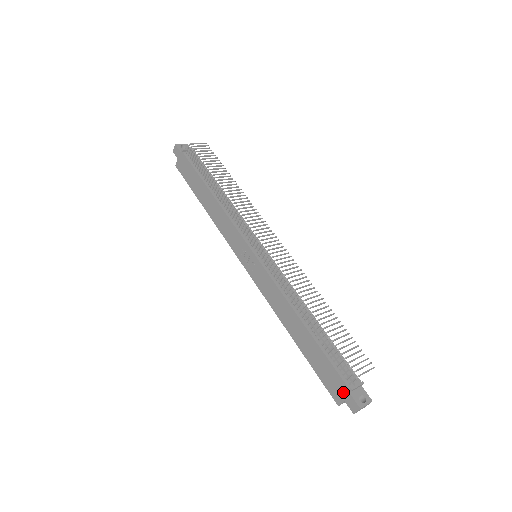
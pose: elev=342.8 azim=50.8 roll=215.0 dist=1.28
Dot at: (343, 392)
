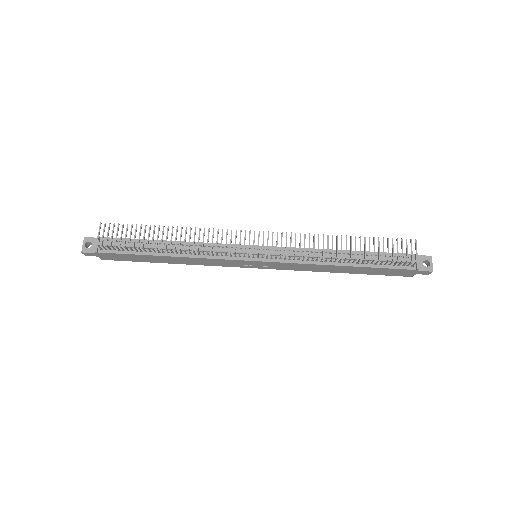
Dot at: (412, 273)
